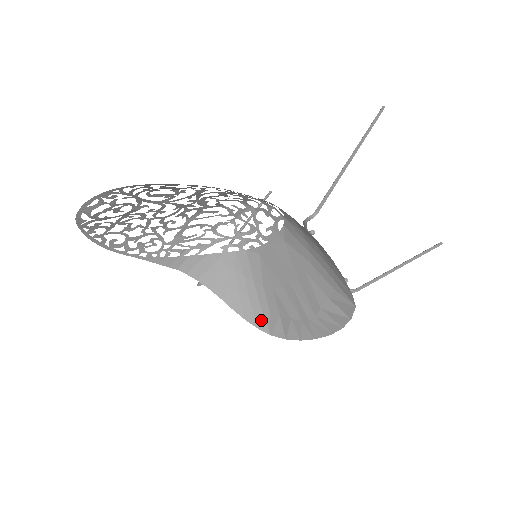
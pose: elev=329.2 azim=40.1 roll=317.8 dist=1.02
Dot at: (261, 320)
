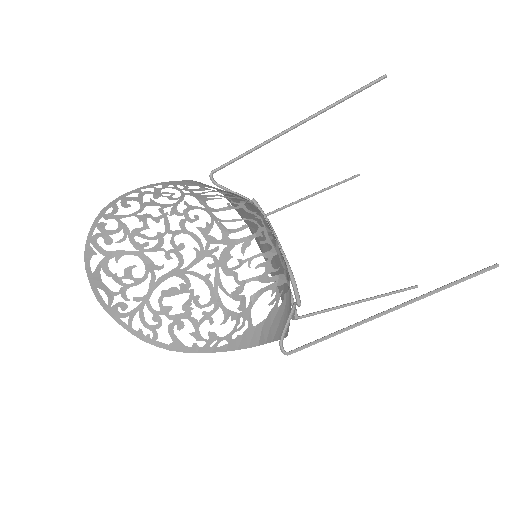
Dot at: (247, 220)
